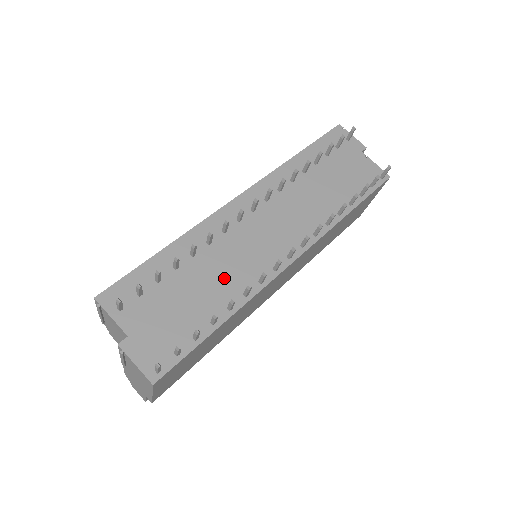
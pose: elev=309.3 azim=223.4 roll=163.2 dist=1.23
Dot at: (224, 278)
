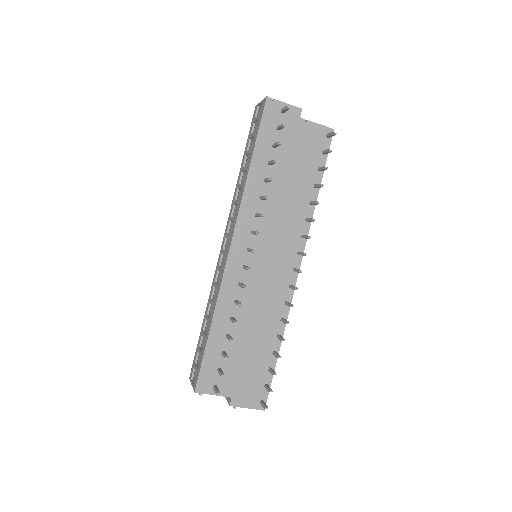
Dot at: (262, 319)
